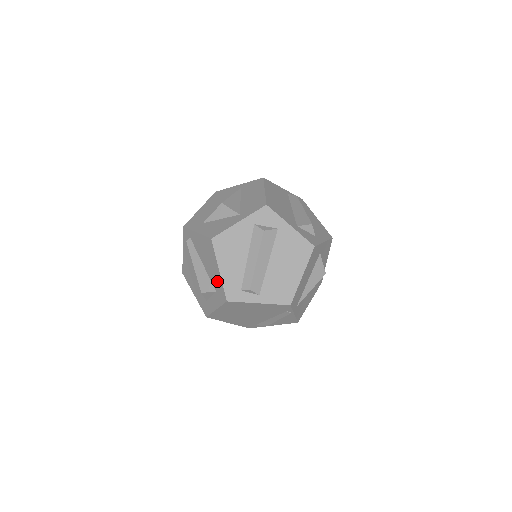
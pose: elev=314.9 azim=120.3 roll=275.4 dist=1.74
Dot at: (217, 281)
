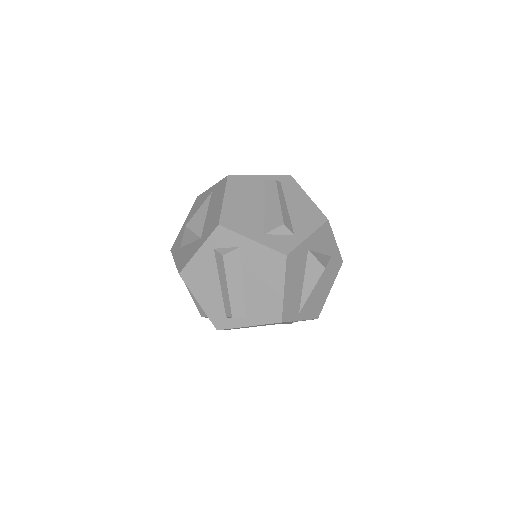
Dot at: occluded
